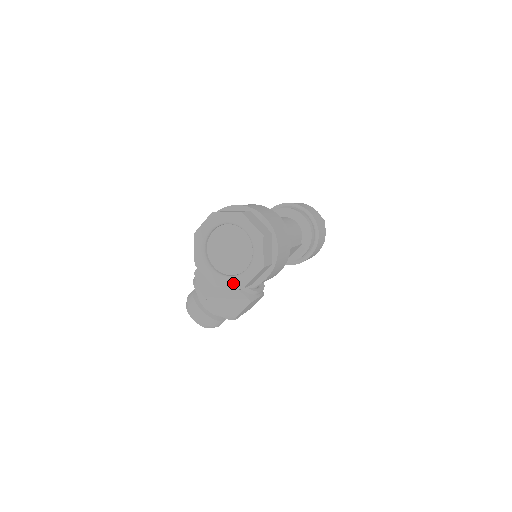
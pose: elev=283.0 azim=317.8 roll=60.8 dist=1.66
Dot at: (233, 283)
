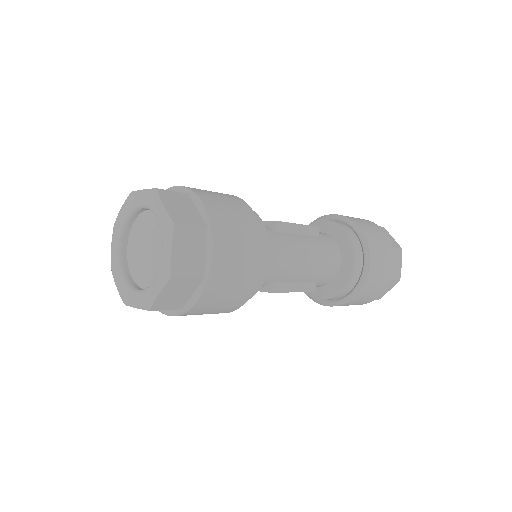
Dot at: (121, 288)
